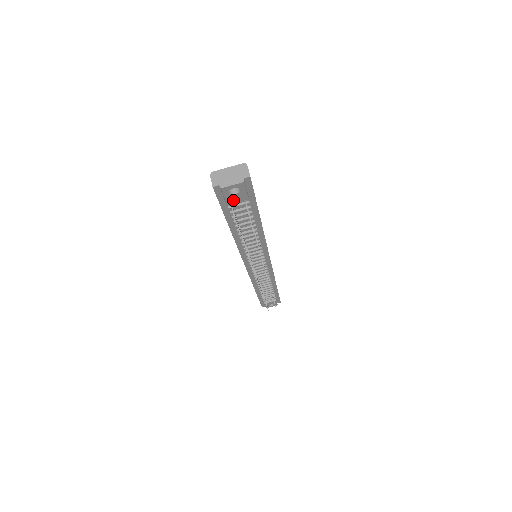
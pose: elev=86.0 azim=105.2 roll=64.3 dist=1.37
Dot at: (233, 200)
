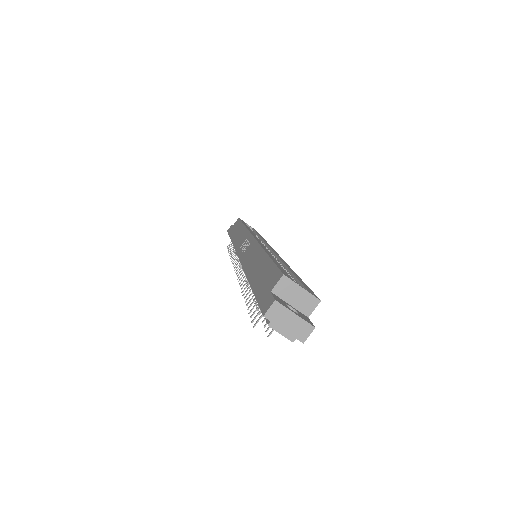
Dot at: occluded
